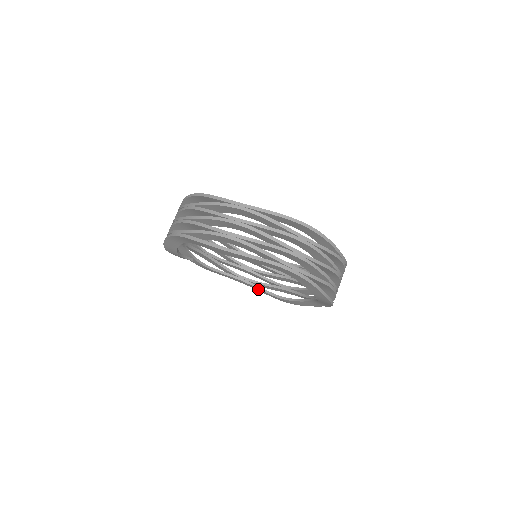
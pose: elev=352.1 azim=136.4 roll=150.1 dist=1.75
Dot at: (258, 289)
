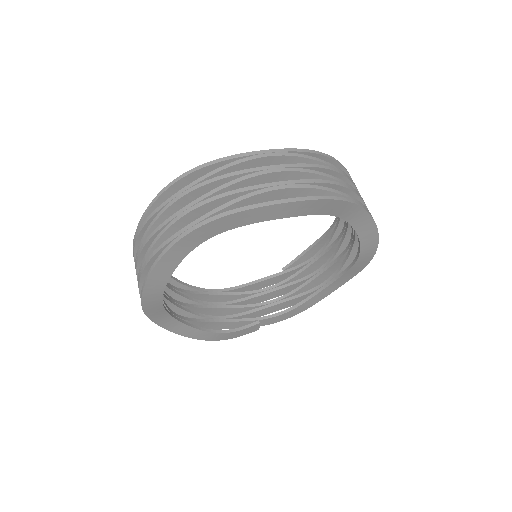
Dot at: (347, 275)
